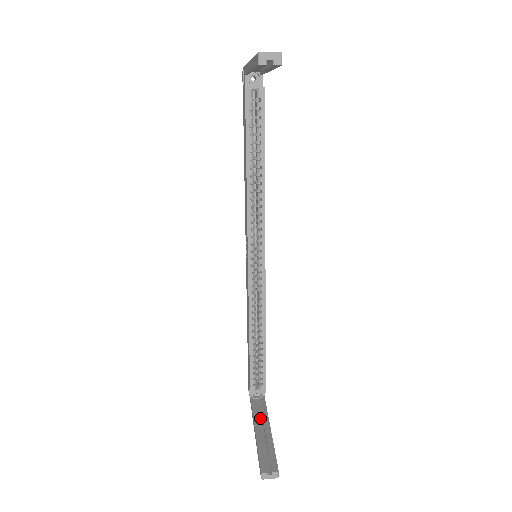
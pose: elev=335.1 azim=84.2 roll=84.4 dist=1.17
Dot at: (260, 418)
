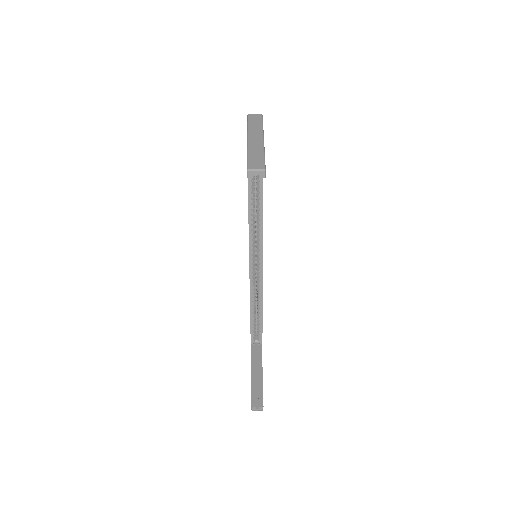
Dot at: (256, 362)
